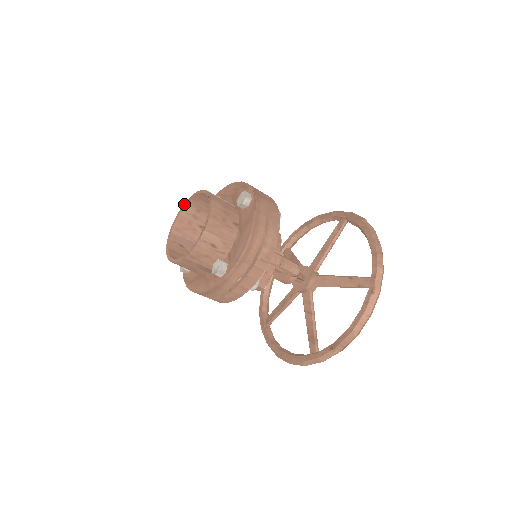
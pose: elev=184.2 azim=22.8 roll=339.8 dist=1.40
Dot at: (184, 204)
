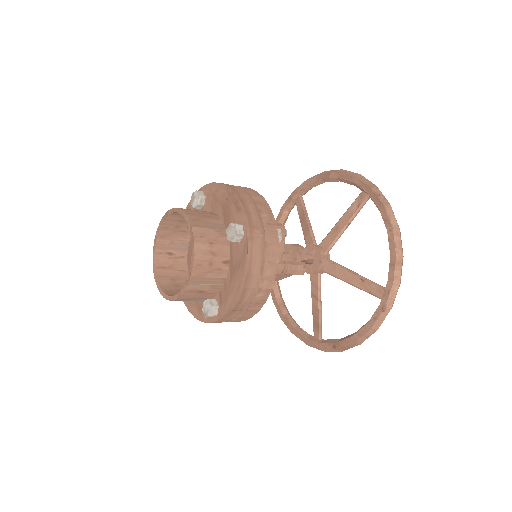
Dot at: (166, 213)
